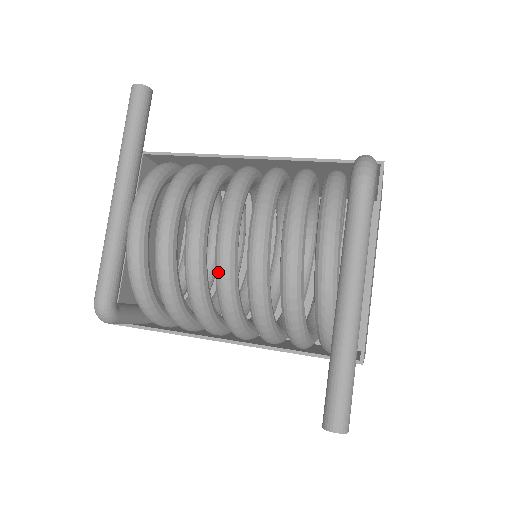
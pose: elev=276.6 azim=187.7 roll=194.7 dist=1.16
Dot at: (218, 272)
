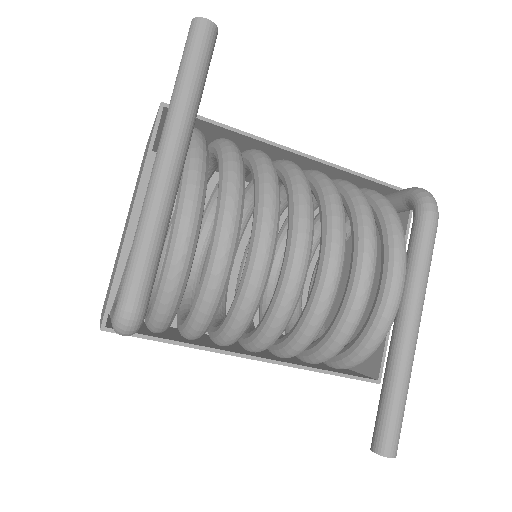
Dot at: (289, 287)
